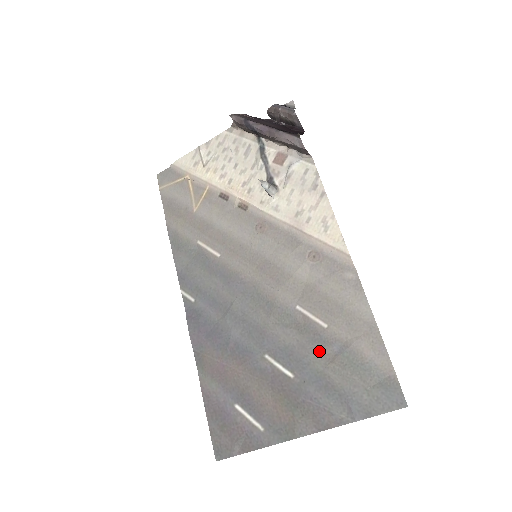
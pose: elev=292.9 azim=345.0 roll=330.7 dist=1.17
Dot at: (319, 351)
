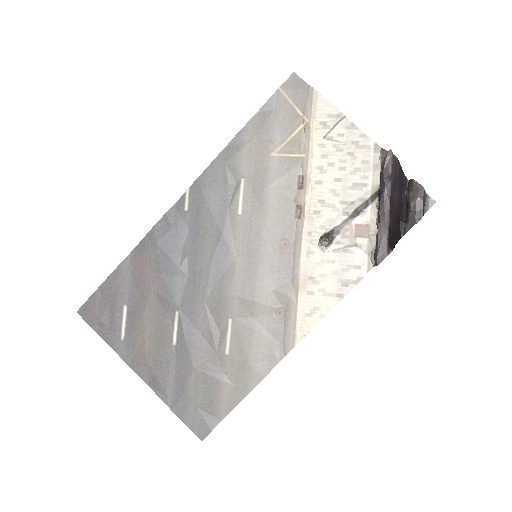
Dot at: (205, 357)
